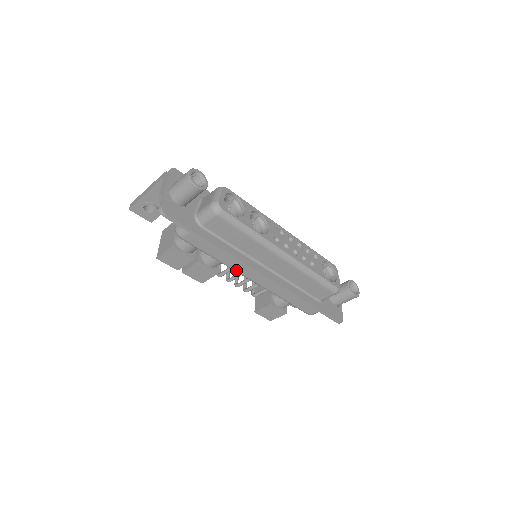
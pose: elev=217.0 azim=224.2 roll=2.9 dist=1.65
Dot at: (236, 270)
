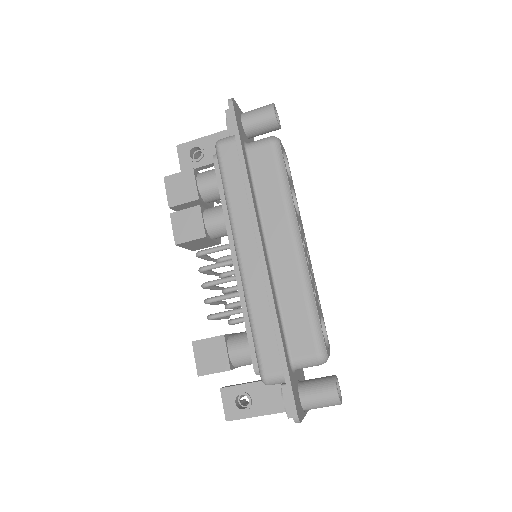
Dot at: (235, 226)
